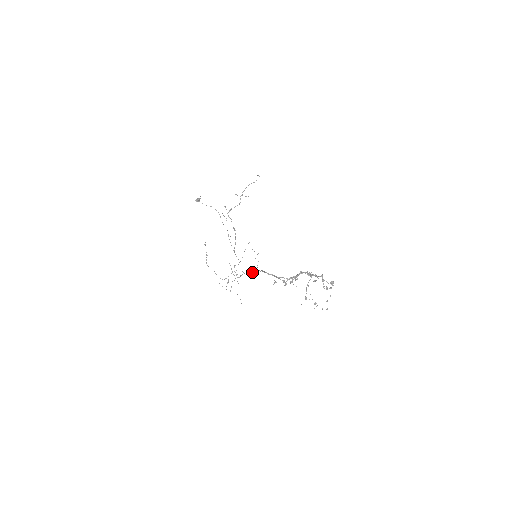
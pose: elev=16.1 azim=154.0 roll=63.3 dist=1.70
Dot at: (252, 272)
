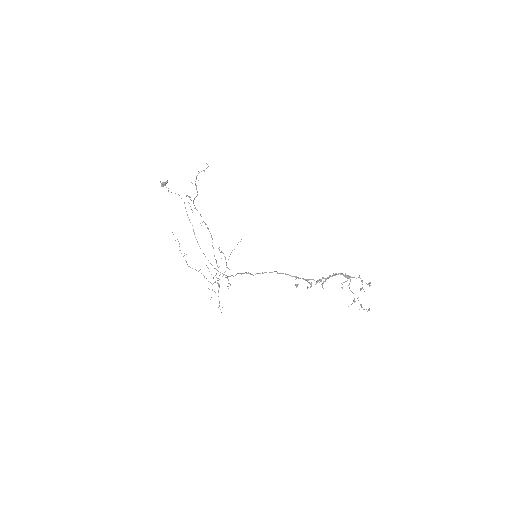
Dot at: (252, 274)
